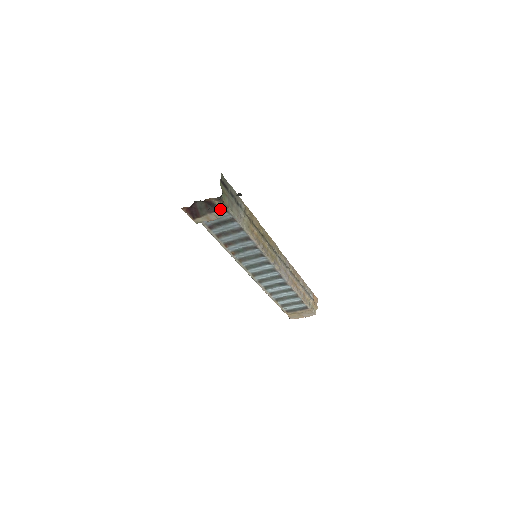
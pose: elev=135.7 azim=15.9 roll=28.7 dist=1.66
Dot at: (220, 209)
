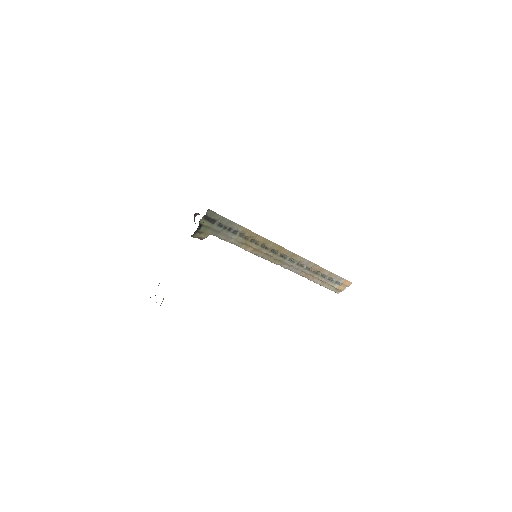
Dot at: (196, 237)
